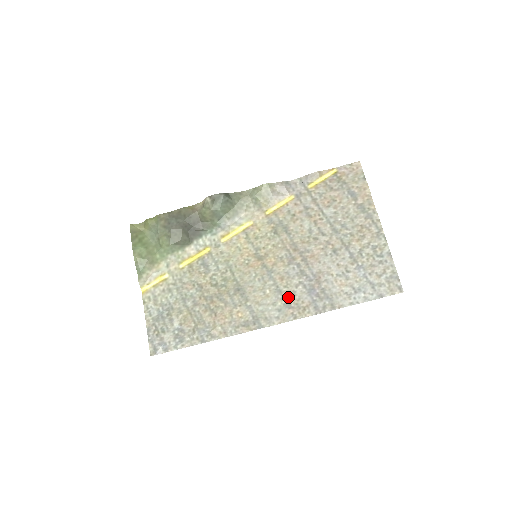
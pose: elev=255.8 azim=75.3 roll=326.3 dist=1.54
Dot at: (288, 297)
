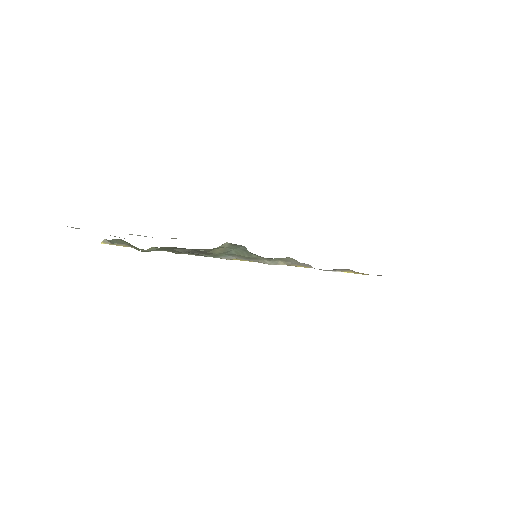
Dot at: occluded
